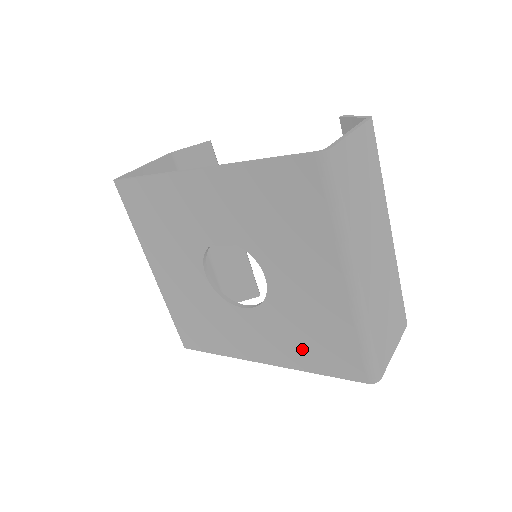
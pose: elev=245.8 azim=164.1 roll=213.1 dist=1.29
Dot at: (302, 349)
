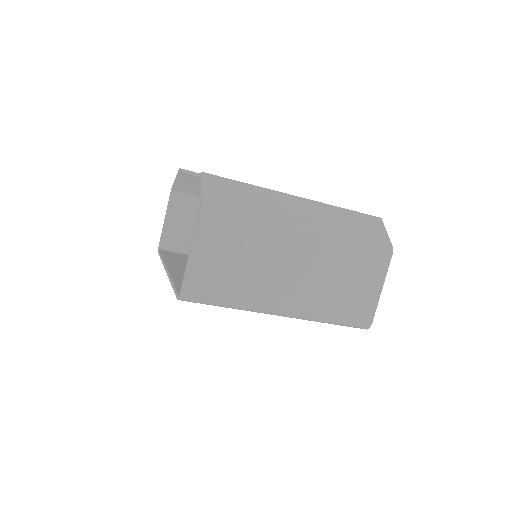
Dot at: occluded
